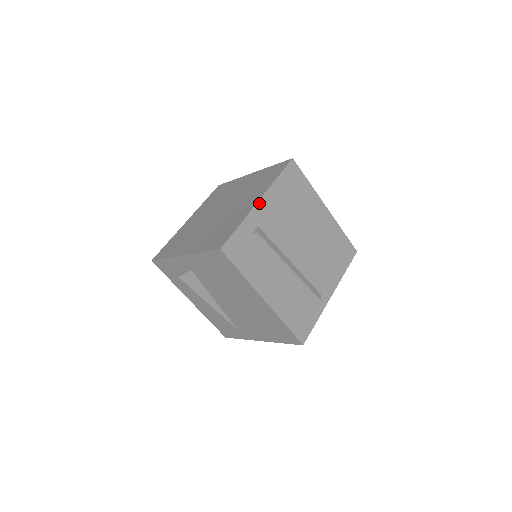
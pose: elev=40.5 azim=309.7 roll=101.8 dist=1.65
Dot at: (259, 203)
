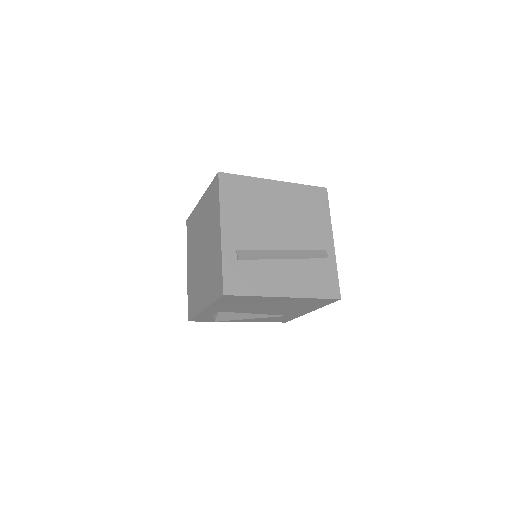
Dot at: (222, 233)
